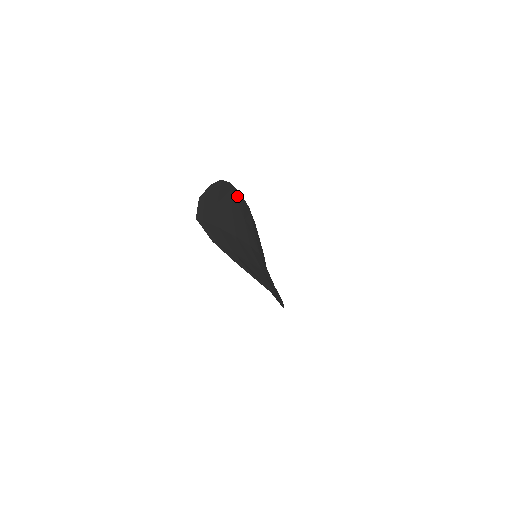
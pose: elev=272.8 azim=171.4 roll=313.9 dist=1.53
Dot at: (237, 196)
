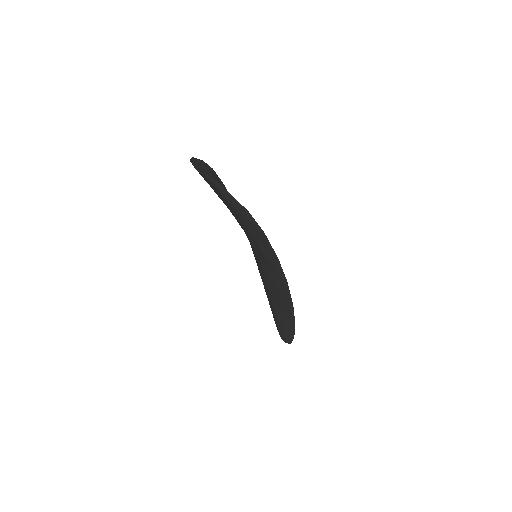
Dot at: occluded
